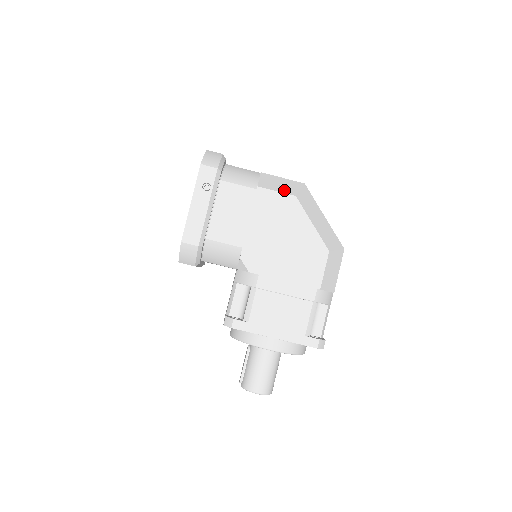
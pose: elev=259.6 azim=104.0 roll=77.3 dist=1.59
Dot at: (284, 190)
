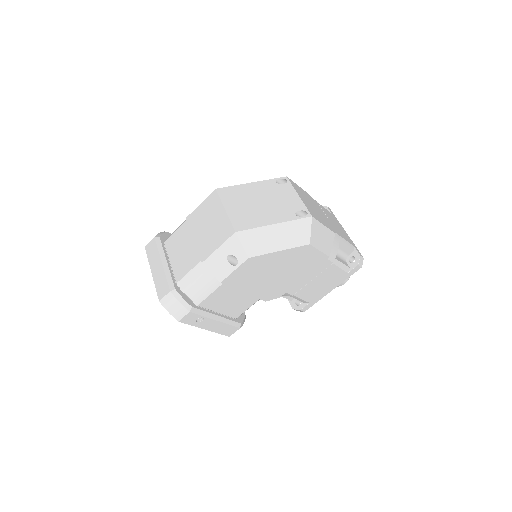
Dot at: (233, 257)
